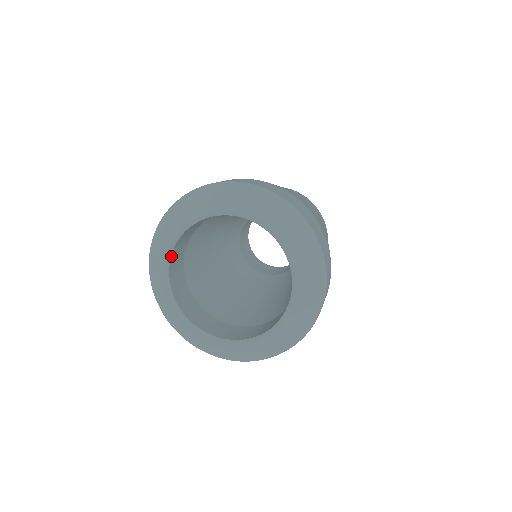
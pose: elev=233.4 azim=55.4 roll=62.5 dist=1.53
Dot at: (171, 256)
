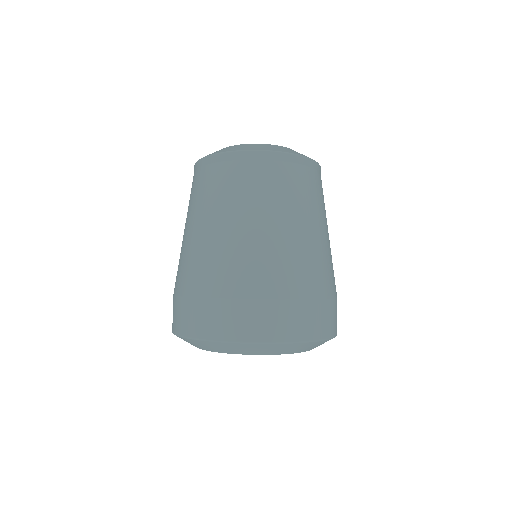
Dot at: occluded
